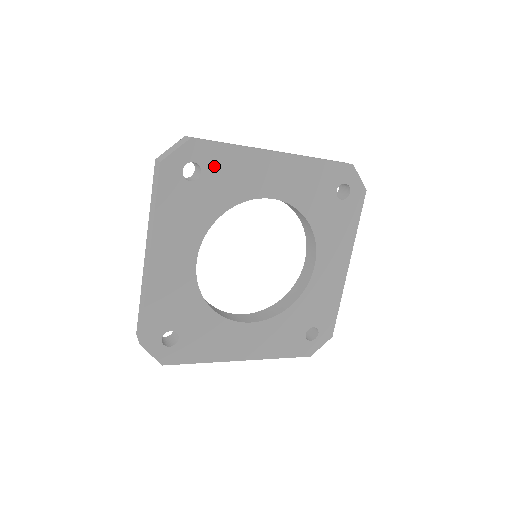
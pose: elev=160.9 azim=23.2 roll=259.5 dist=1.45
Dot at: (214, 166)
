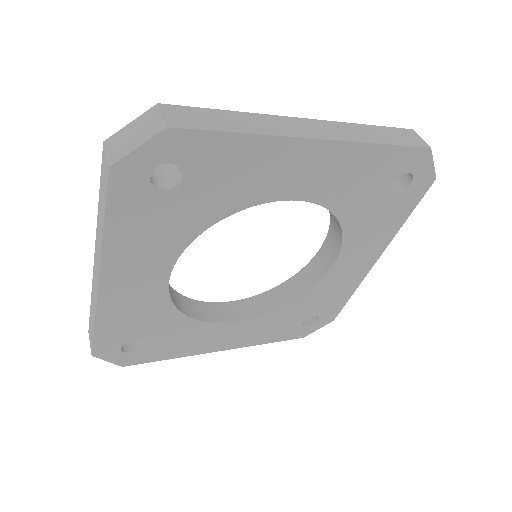
Dot at: (206, 166)
